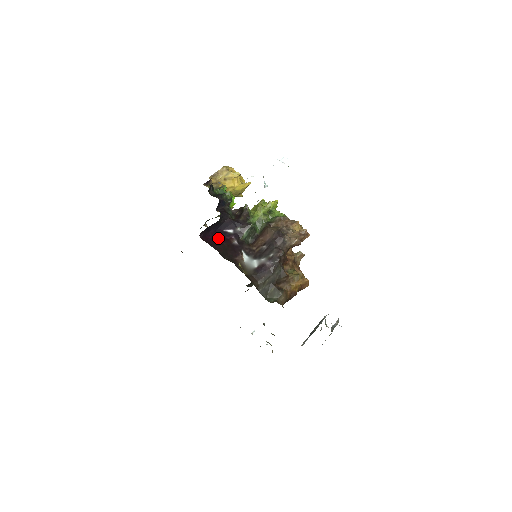
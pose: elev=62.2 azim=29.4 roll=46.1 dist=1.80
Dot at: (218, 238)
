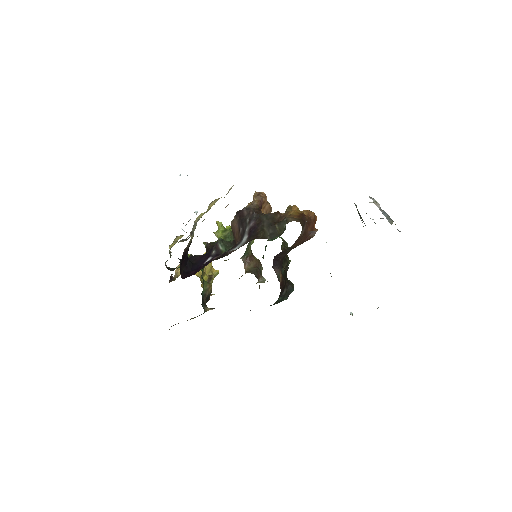
Dot at: occluded
